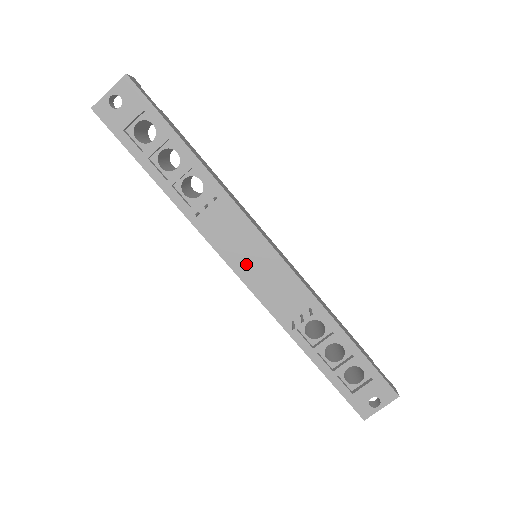
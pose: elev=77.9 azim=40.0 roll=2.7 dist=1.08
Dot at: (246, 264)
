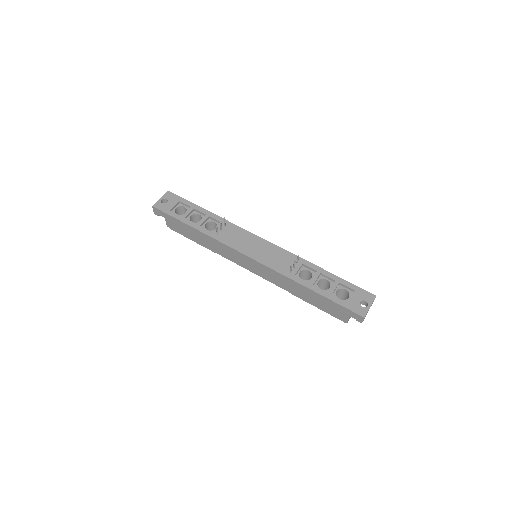
Dot at: (252, 250)
